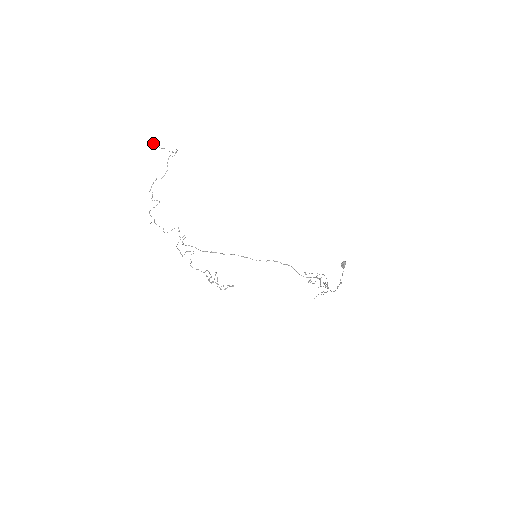
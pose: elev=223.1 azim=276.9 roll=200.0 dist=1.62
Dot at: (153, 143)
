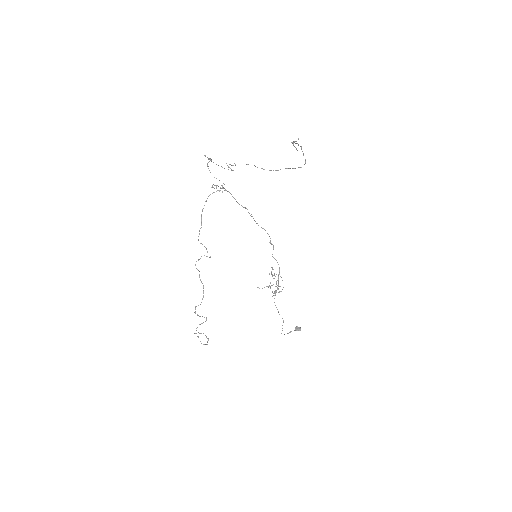
Dot at: (293, 143)
